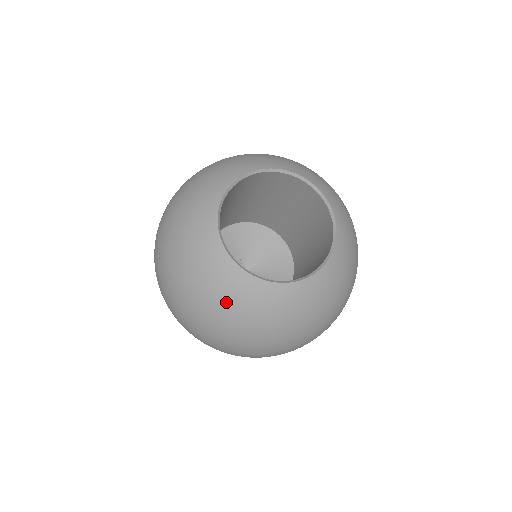
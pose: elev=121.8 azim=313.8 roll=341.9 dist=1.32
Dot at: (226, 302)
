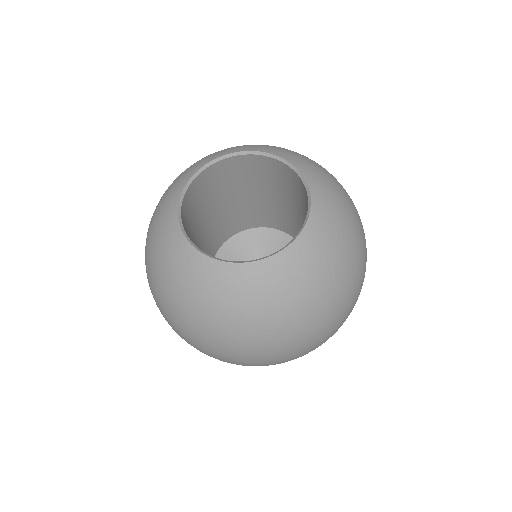
Dot at: (160, 258)
